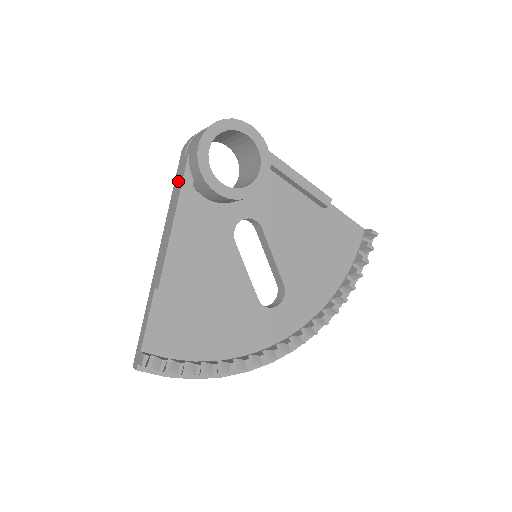
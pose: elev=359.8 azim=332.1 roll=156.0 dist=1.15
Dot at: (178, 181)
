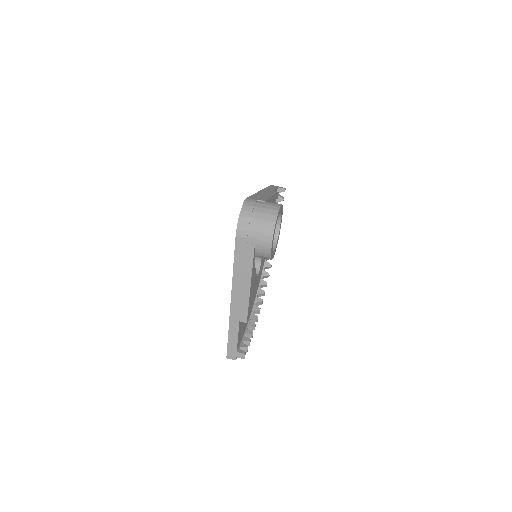
Dot at: (244, 260)
